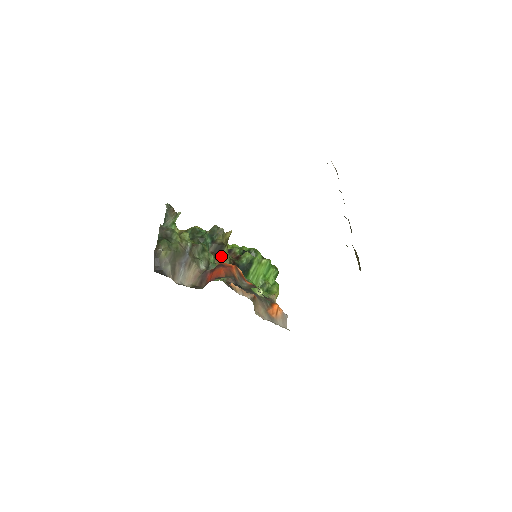
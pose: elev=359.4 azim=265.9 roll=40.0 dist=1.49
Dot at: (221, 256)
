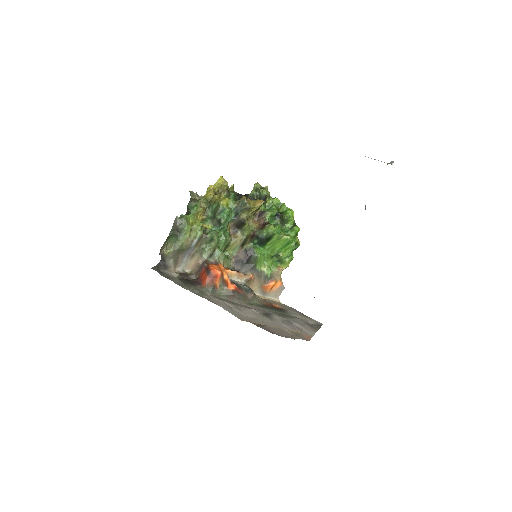
Dot at: (240, 231)
